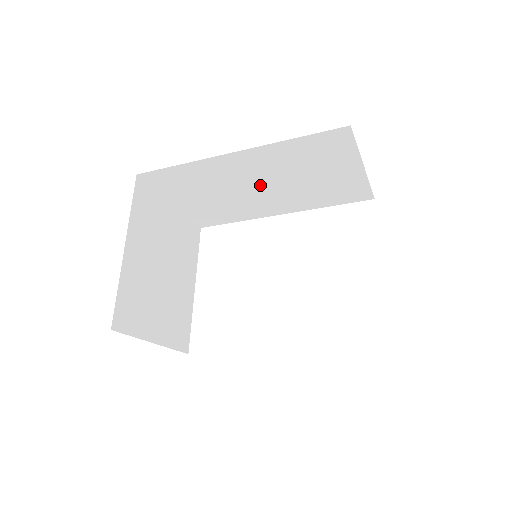
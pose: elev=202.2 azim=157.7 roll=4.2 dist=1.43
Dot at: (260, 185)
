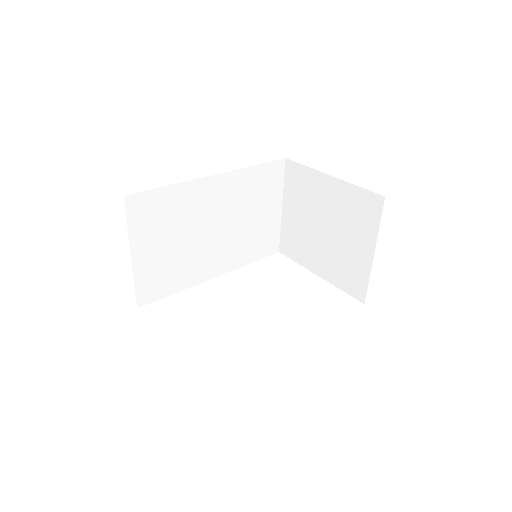
Dot at: (216, 226)
